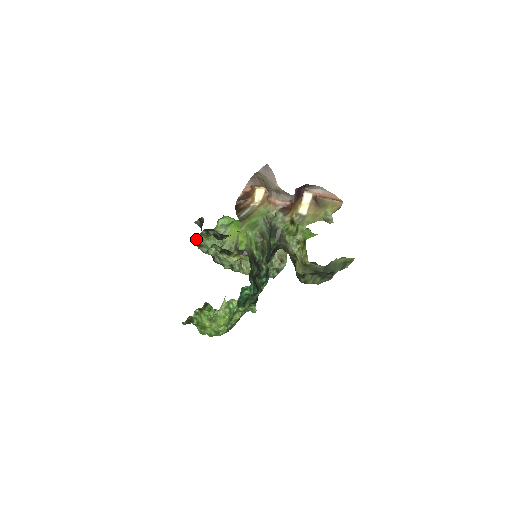
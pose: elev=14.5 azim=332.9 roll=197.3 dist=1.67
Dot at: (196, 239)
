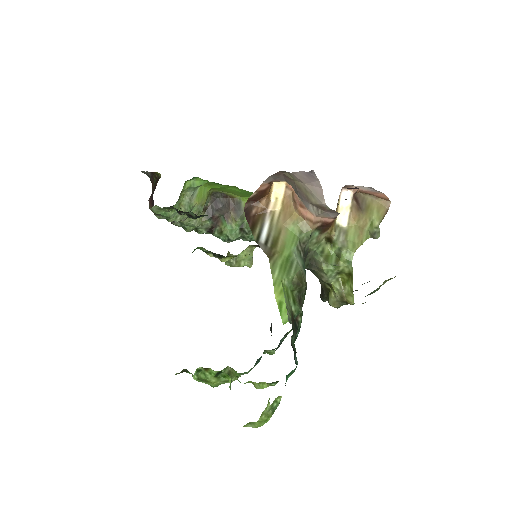
Dot at: (153, 209)
